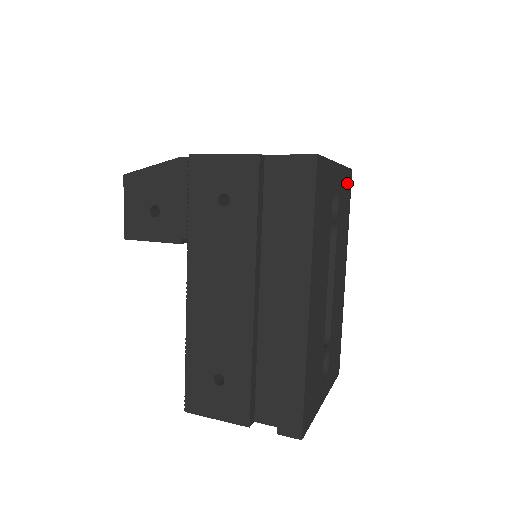
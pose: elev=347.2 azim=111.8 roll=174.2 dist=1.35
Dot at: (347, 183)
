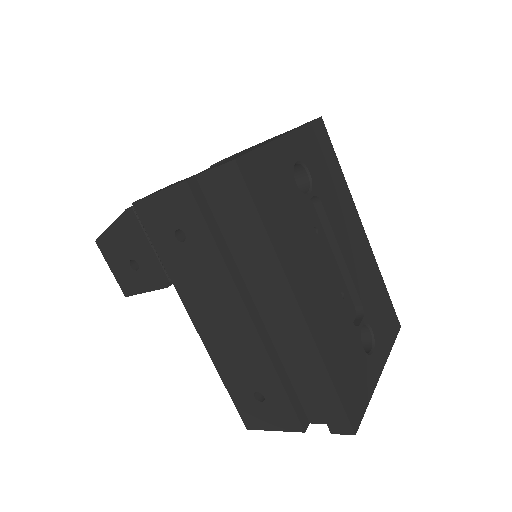
Dot at: (318, 138)
